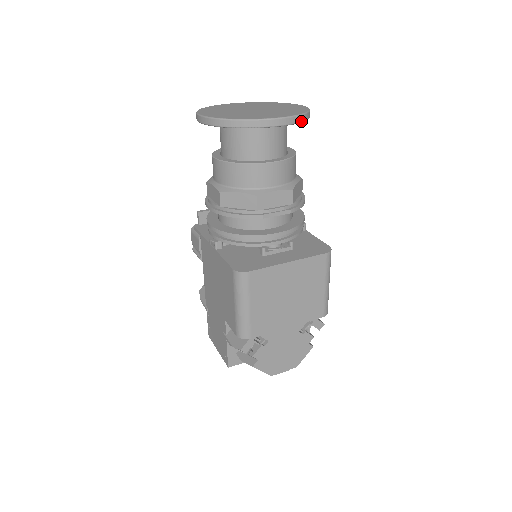
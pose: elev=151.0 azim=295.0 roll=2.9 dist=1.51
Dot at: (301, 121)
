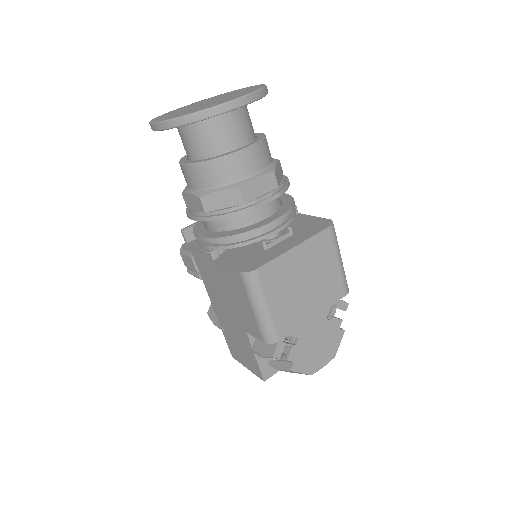
Dot at: (261, 96)
